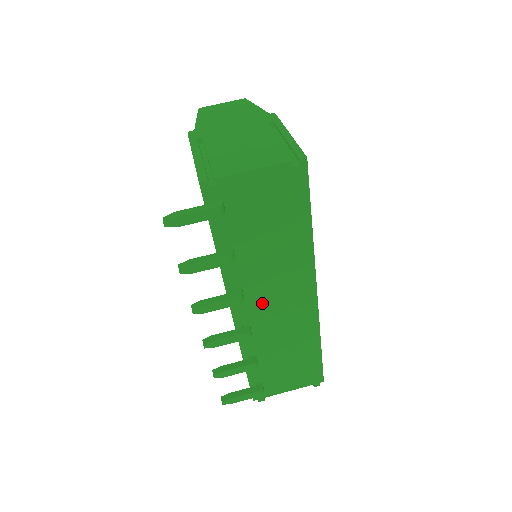
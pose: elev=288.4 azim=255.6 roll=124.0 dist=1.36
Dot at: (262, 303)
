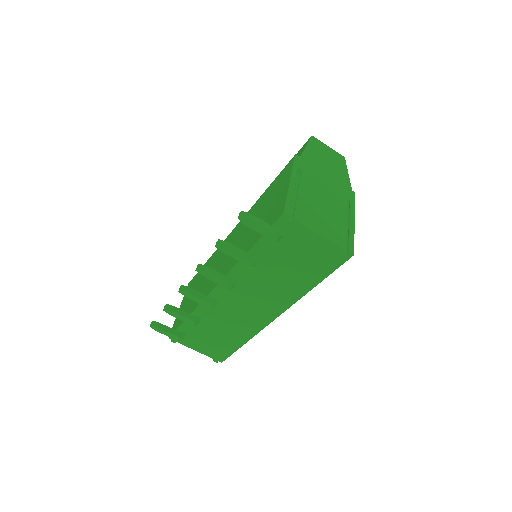
Dot at: (239, 297)
